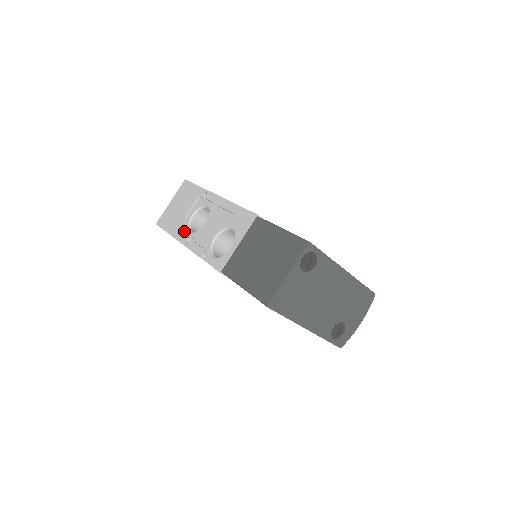
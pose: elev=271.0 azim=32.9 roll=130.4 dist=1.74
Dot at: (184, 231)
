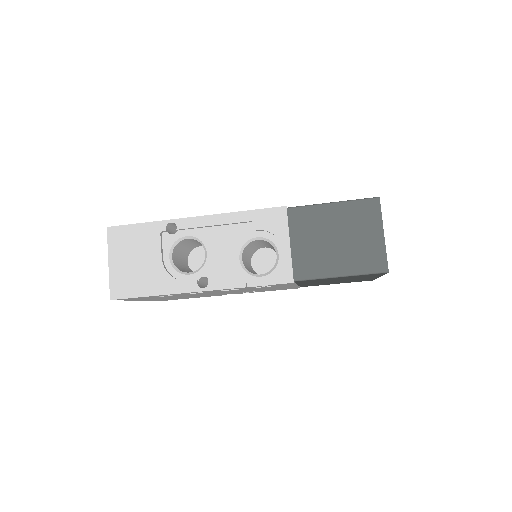
Dot at: (177, 279)
